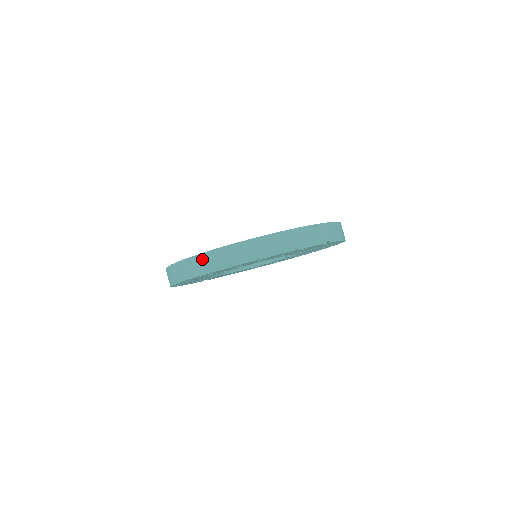
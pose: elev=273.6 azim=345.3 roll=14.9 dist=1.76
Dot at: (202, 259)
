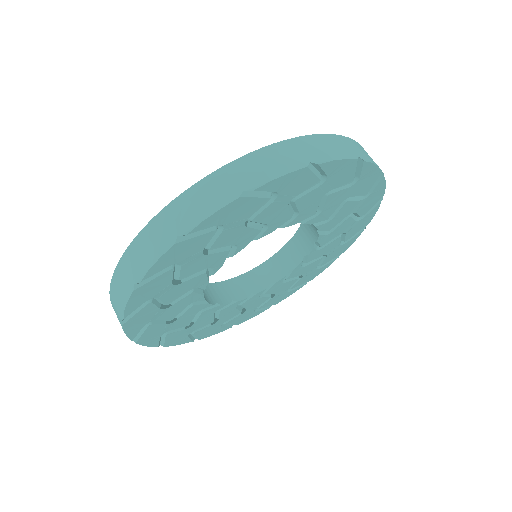
Dot at: (150, 233)
